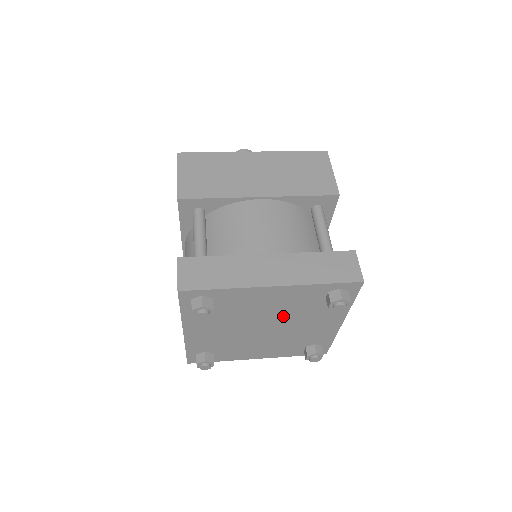
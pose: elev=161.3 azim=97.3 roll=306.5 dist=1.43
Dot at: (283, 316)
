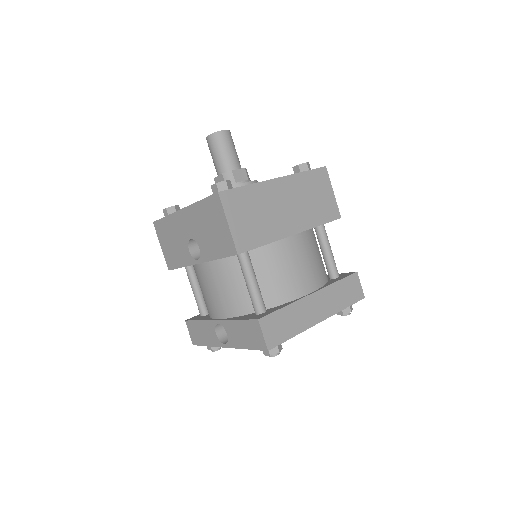
Dot at: occluded
